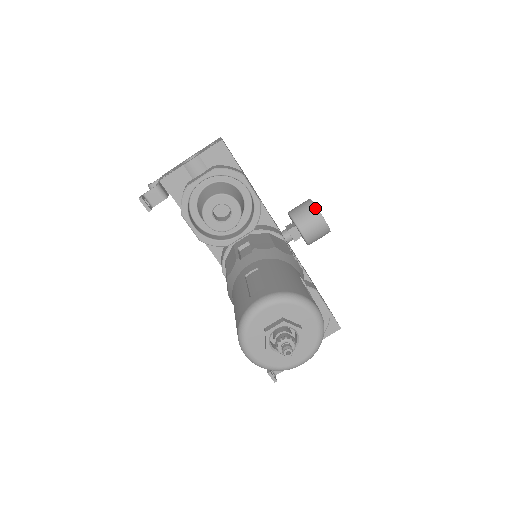
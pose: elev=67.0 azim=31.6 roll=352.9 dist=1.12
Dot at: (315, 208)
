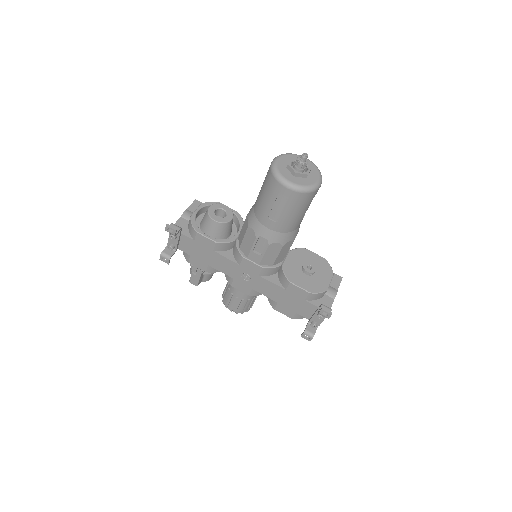
Dot at: occluded
